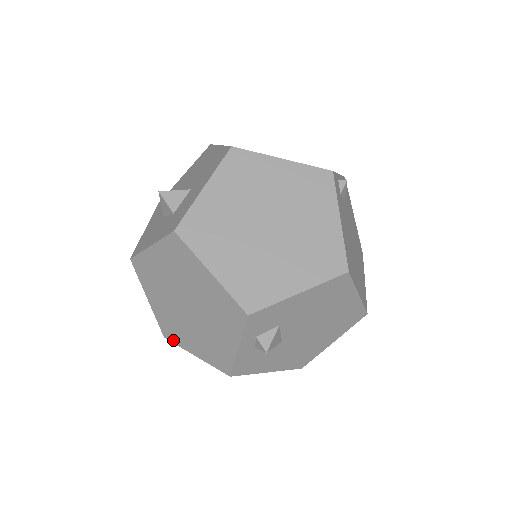
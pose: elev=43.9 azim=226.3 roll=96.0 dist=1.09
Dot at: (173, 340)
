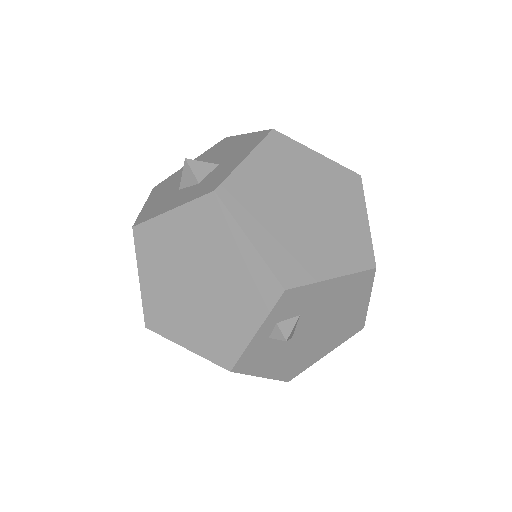
Dot at: (159, 330)
